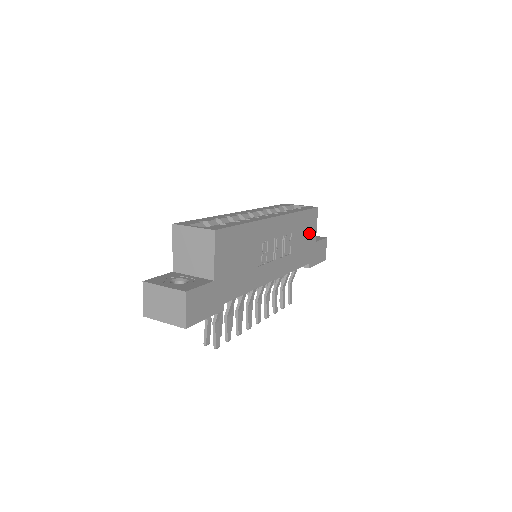
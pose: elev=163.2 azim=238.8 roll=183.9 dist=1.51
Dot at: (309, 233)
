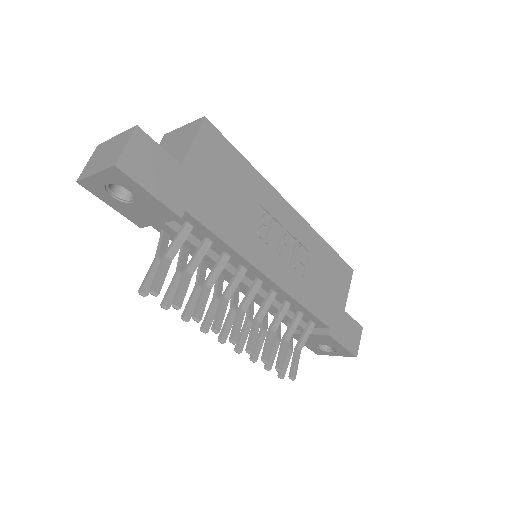
Dot at: (336, 287)
